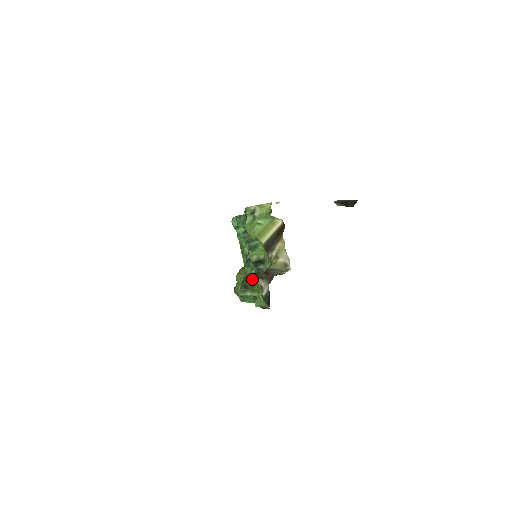
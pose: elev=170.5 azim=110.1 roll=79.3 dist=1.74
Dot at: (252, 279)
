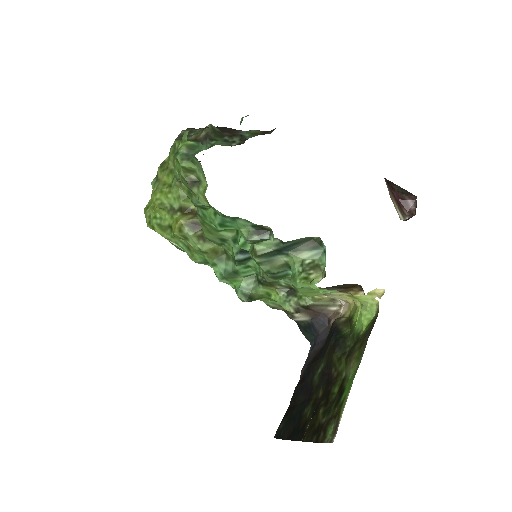
Dot at: (261, 291)
